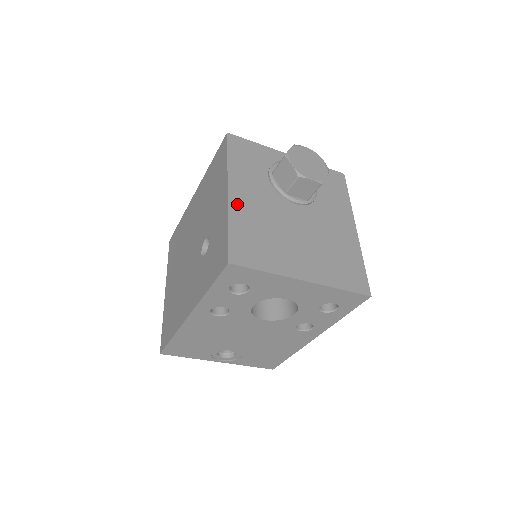
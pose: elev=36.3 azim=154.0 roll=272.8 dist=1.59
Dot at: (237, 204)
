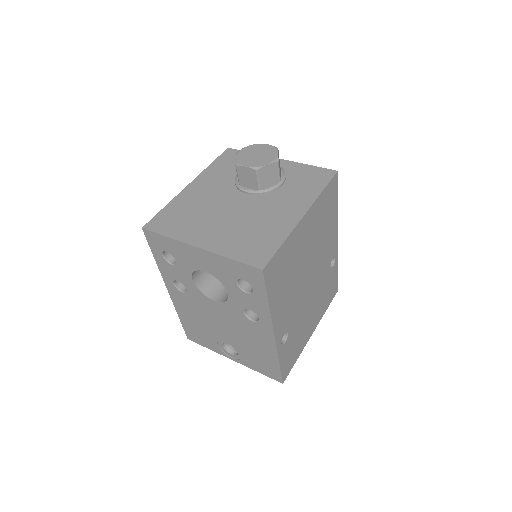
Dot at: (188, 193)
